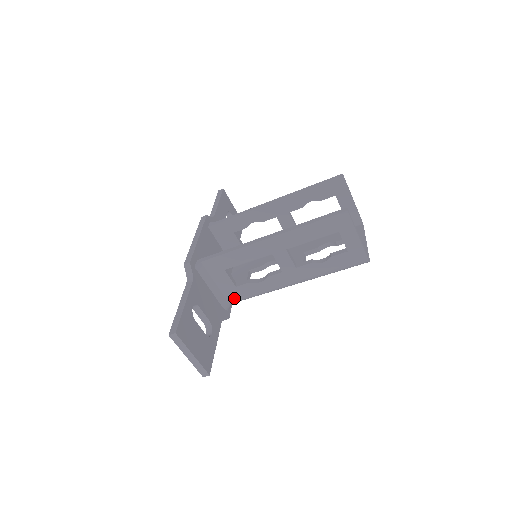
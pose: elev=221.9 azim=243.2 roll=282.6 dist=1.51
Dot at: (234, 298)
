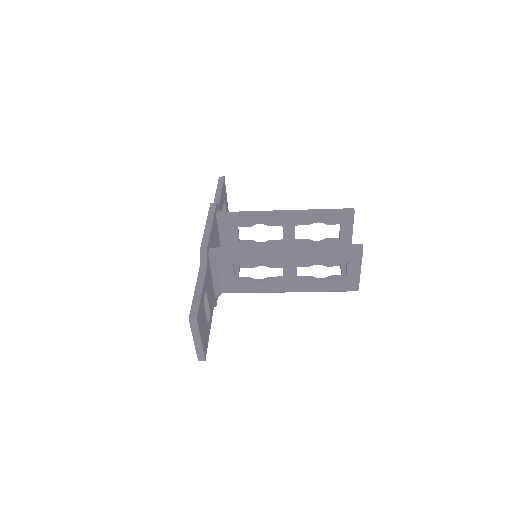
Dot at: (228, 290)
